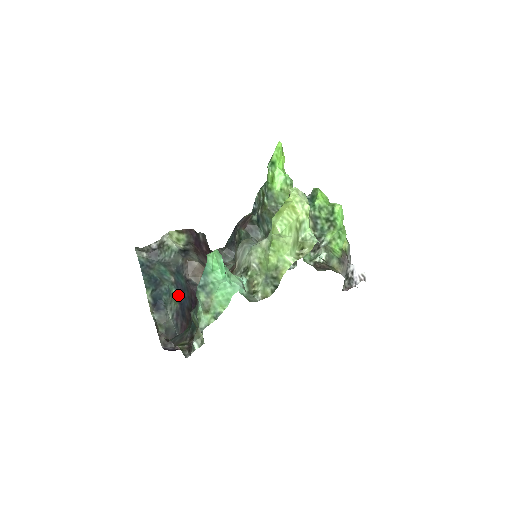
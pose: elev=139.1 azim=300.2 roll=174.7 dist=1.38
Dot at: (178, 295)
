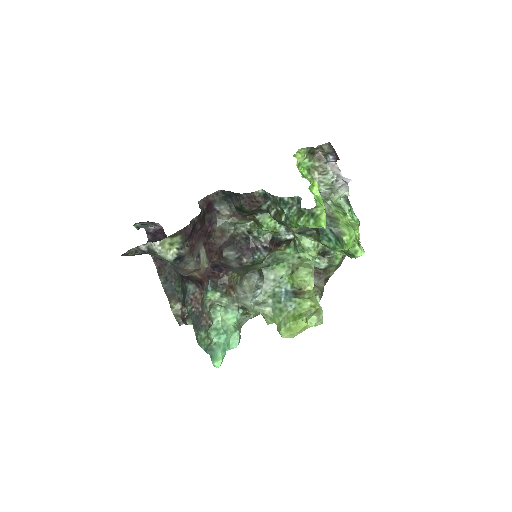
Dot at: occluded
